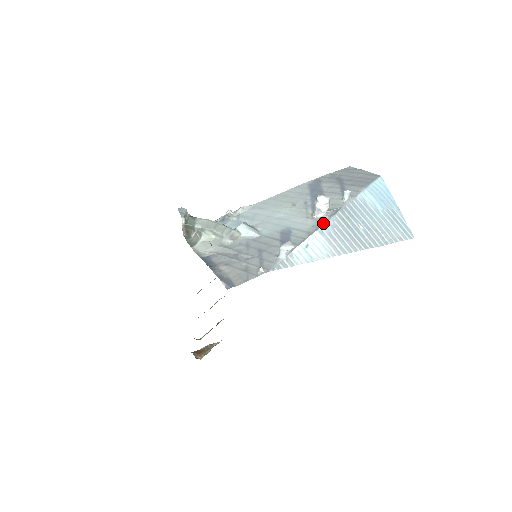
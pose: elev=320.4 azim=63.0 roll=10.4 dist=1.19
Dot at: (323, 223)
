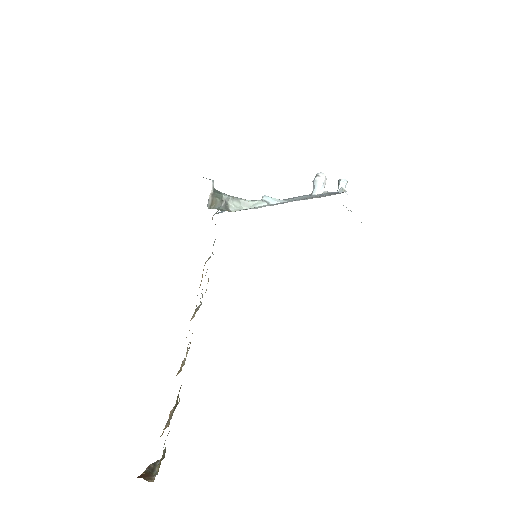
Dot at: occluded
